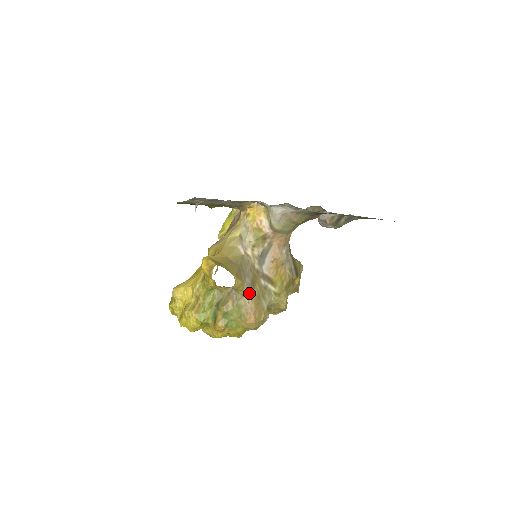
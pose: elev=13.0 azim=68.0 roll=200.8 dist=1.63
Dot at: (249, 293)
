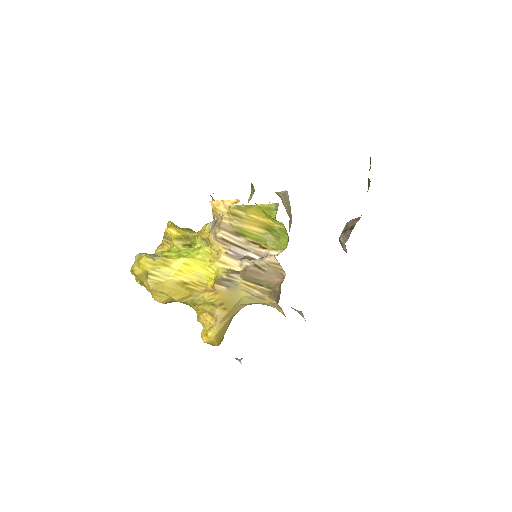
Dot at: occluded
